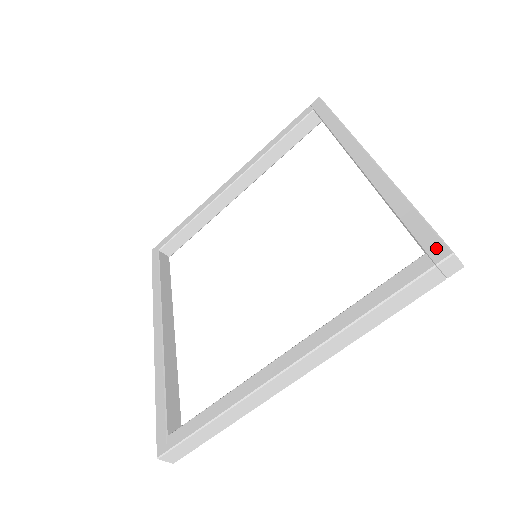
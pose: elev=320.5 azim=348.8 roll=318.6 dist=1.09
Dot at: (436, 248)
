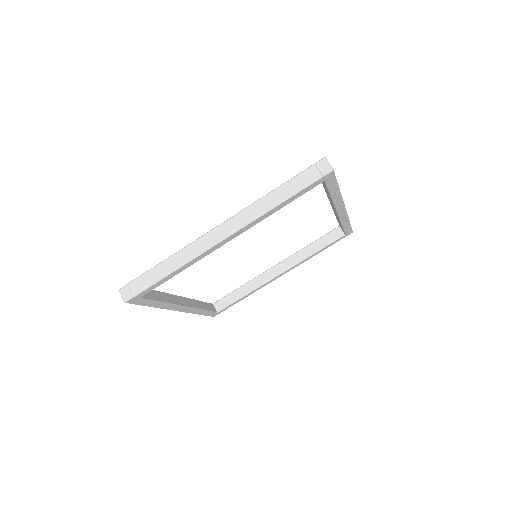
Dot at: occluded
